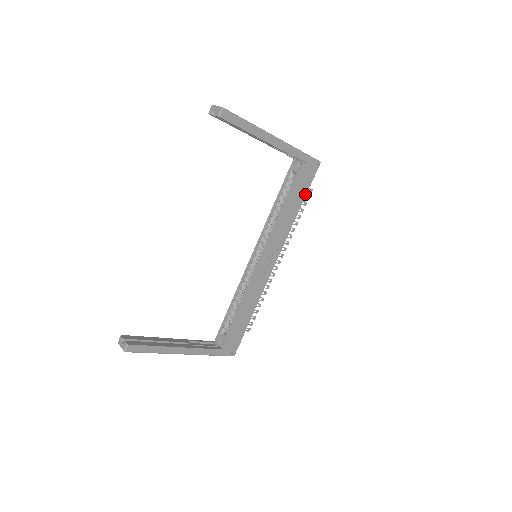
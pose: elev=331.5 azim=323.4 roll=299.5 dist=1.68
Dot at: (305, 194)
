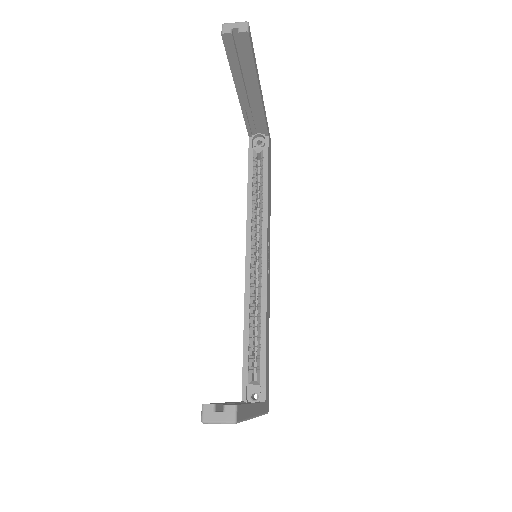
Dot at: (270, 176)
